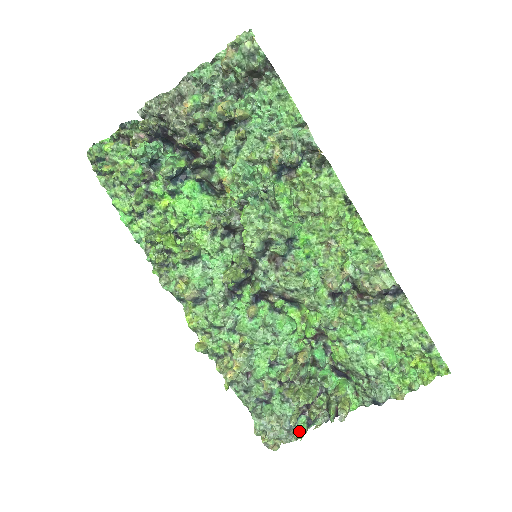
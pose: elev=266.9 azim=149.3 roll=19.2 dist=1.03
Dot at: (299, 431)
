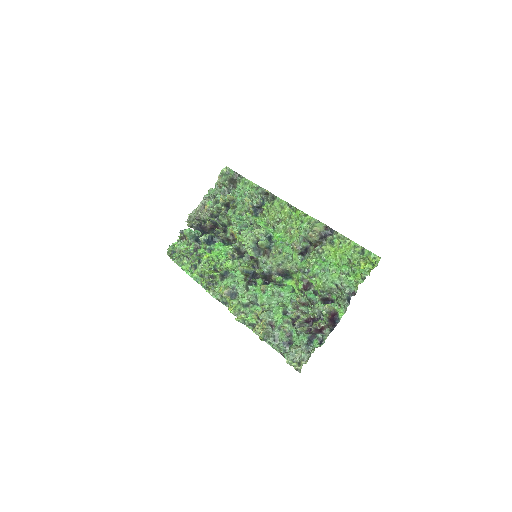
Dot at: (314, 348)
